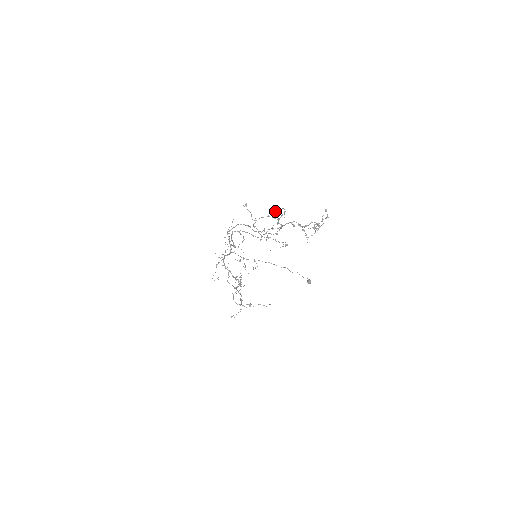
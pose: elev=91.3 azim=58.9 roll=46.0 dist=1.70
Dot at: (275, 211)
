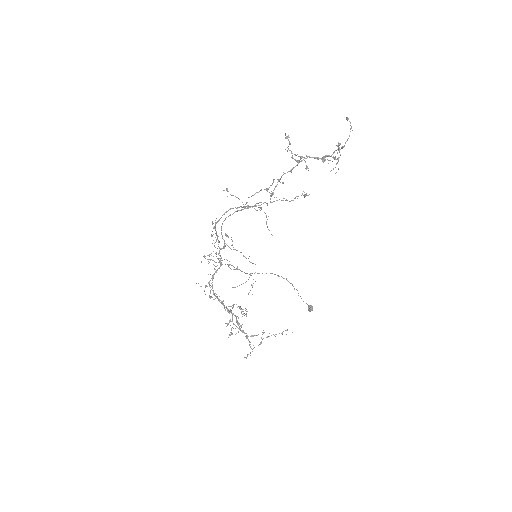
Dot at: (287, 137)
